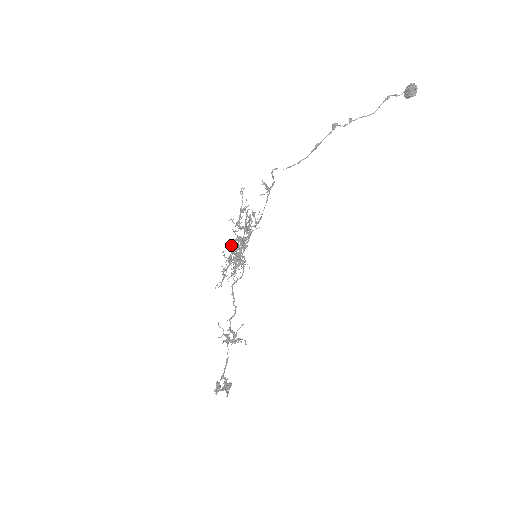
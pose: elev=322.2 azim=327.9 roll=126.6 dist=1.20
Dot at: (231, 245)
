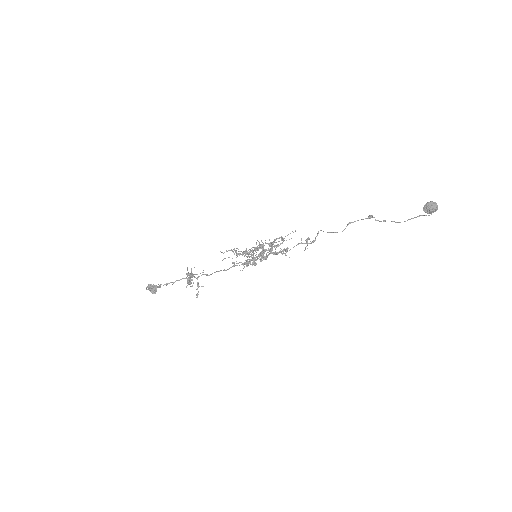
Dot at: (255, 247)
